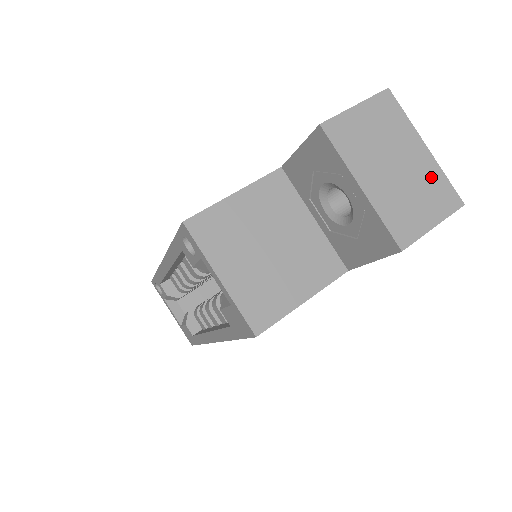
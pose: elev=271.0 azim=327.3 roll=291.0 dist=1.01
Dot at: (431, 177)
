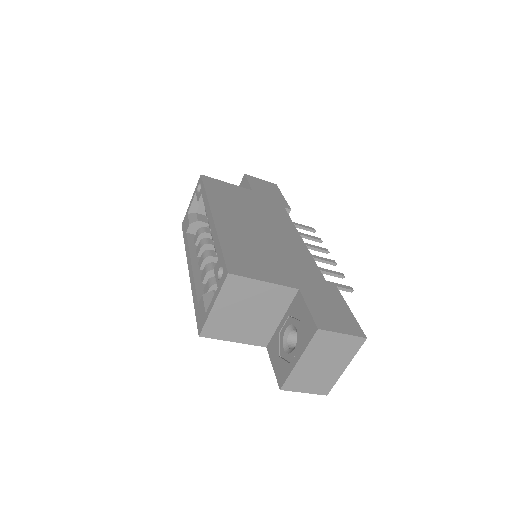
Dot at: (330, 378)
